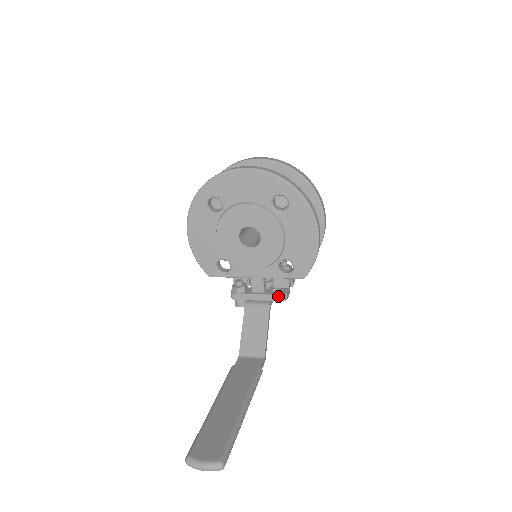
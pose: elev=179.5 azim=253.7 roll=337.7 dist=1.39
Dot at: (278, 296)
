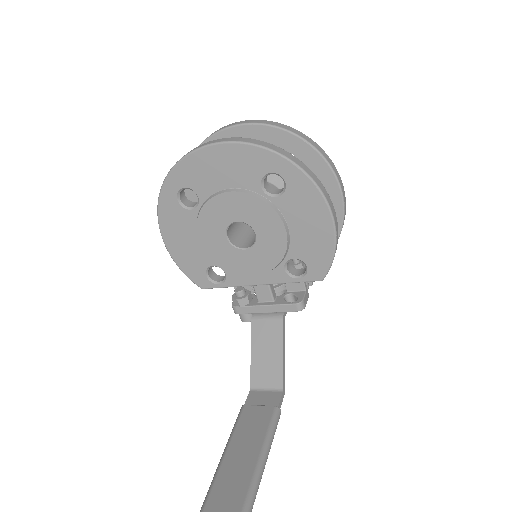
Dot at: (292, 305)
